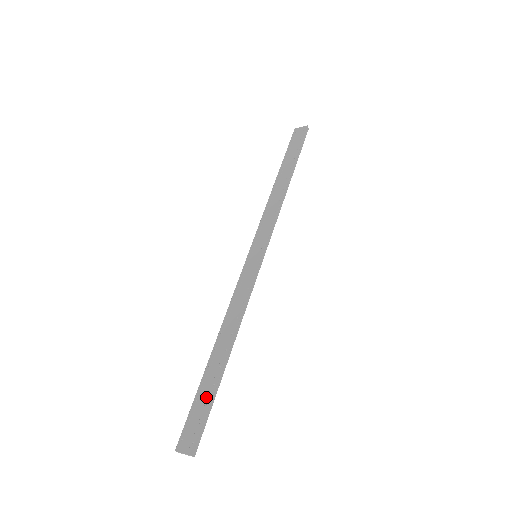
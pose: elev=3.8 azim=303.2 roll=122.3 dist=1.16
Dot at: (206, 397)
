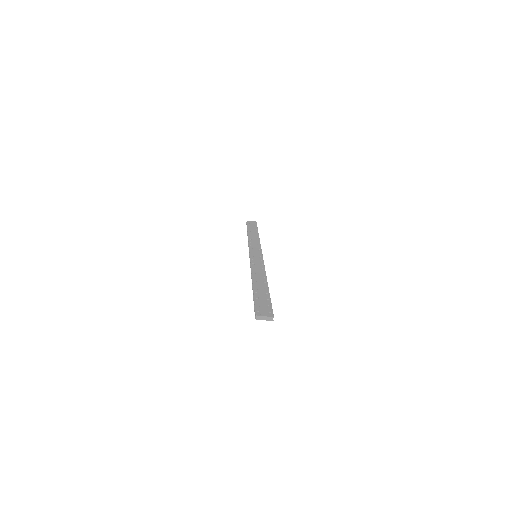
Dot at: (265, 297)
